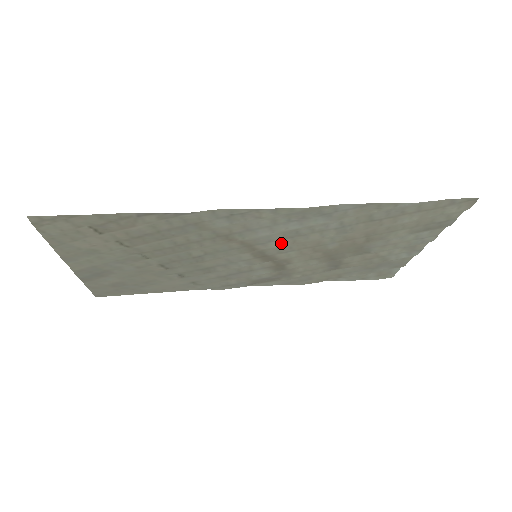
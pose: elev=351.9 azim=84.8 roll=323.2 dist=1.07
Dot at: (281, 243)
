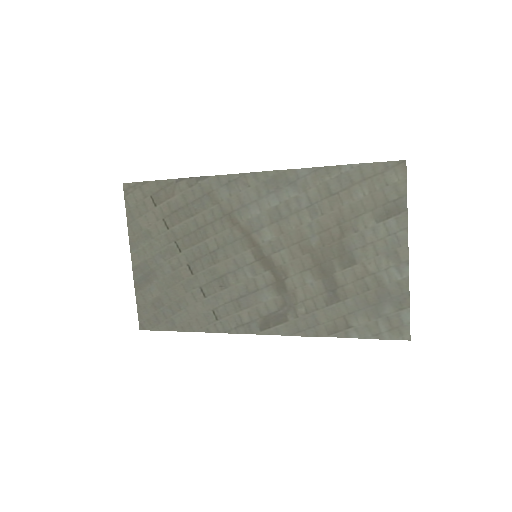
Dot at: (271, 231)
